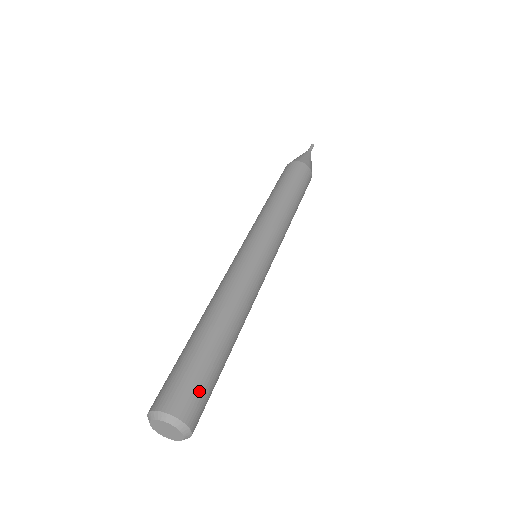
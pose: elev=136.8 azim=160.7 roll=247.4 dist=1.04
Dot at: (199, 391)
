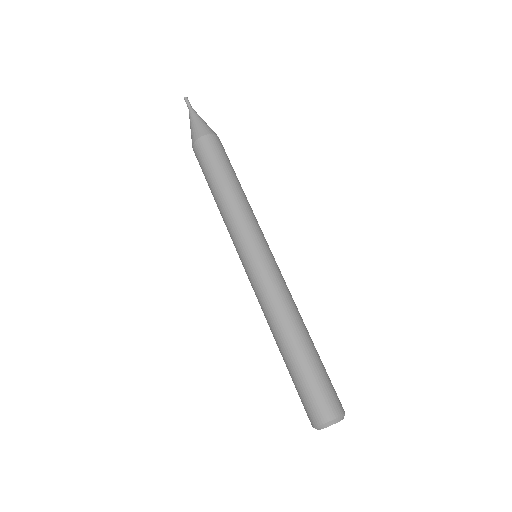
Dot at: occluded
